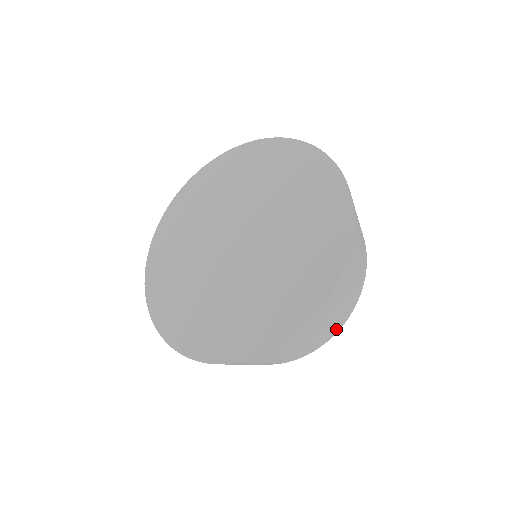
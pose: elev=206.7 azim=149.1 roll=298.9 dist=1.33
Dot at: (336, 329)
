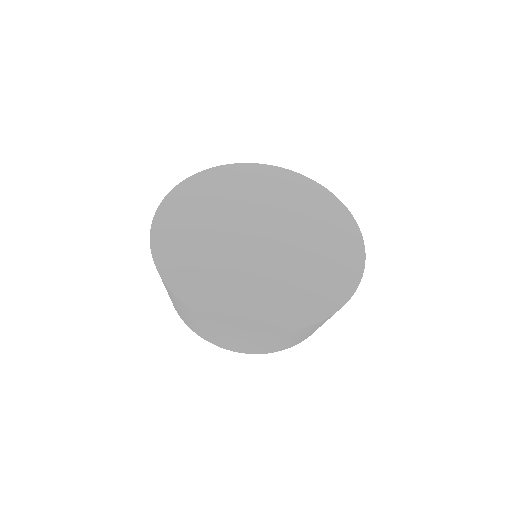
Dot at: occluded
